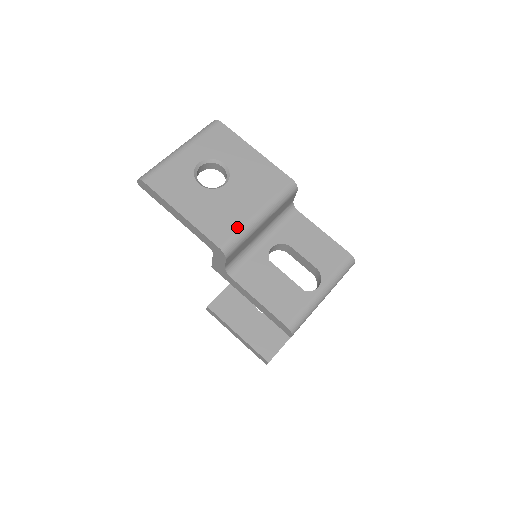
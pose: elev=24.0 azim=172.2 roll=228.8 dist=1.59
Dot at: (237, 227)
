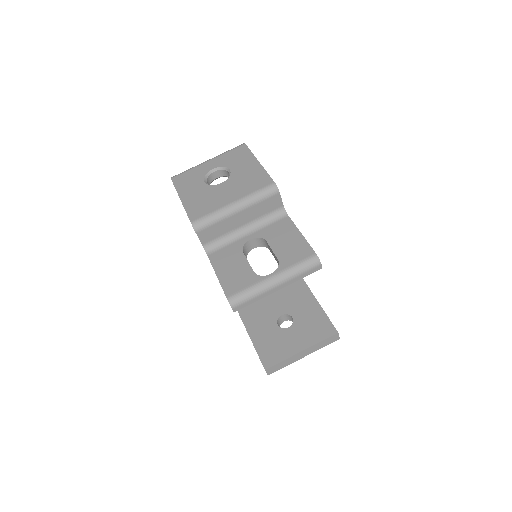
Dot at: (211, 210)
